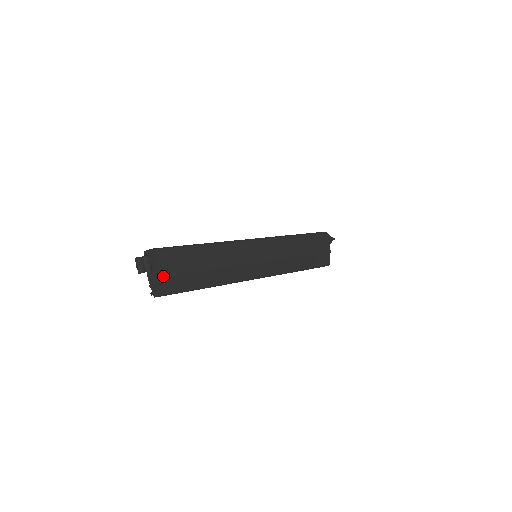
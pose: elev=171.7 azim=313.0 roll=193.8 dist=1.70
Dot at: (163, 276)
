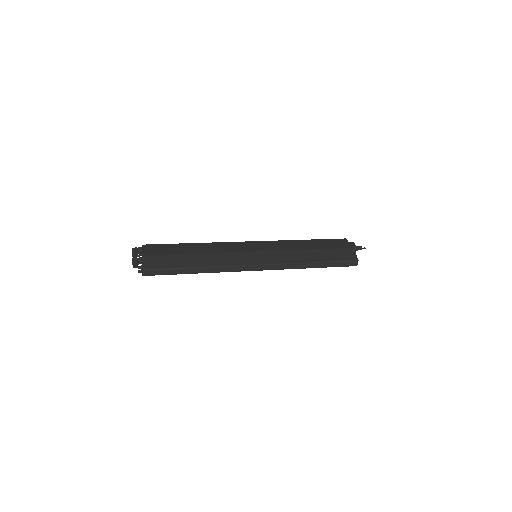
Dot at: (146, 256)
